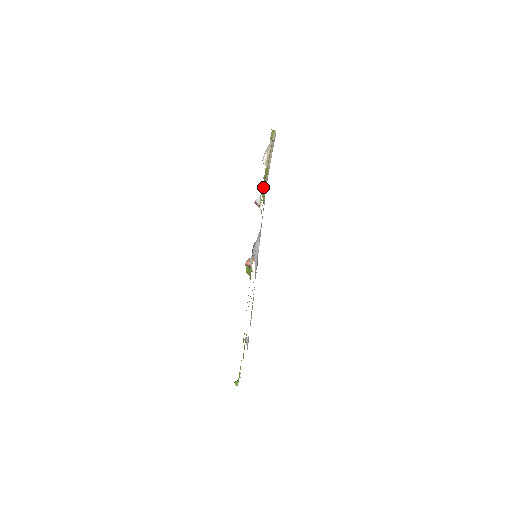
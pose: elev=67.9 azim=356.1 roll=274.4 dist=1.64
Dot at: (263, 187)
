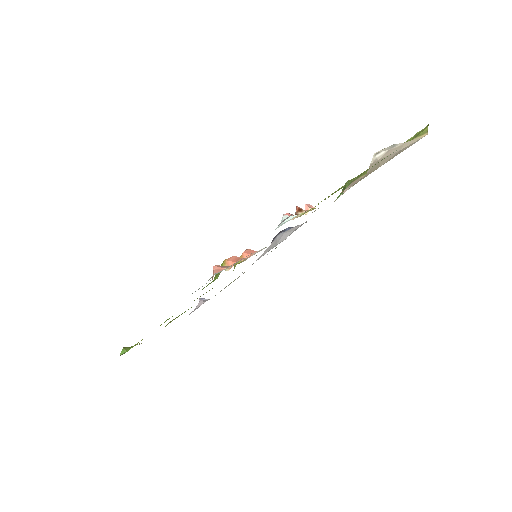
Dot at: (351, 182)
